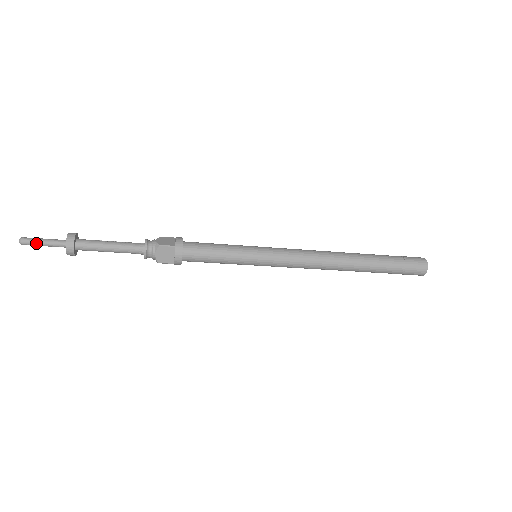
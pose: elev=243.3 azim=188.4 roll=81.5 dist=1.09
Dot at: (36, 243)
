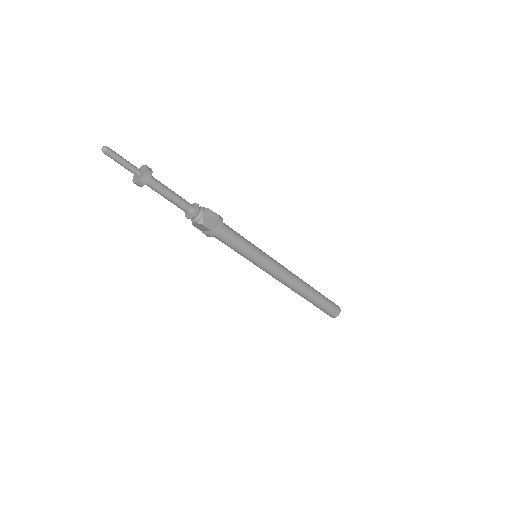
Dot at: (118, 157)
